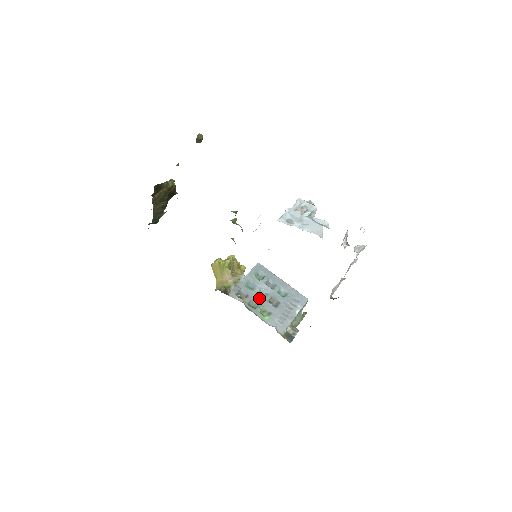
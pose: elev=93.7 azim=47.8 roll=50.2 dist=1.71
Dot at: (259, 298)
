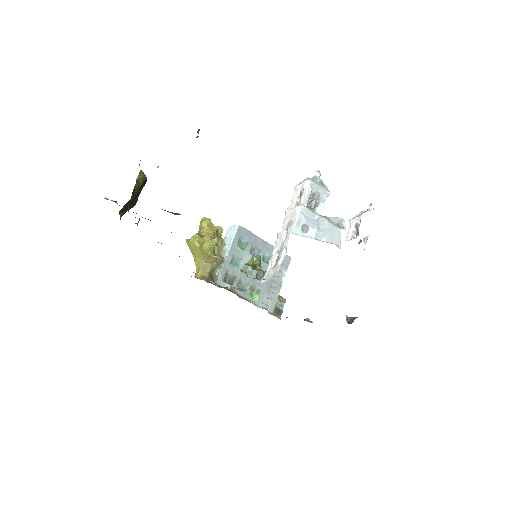
Dot at: (246, 276)
